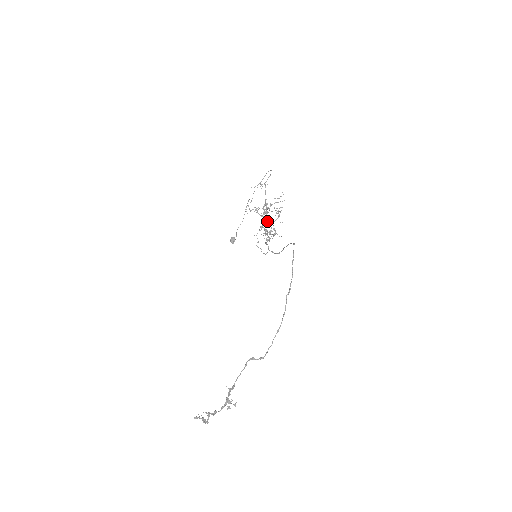
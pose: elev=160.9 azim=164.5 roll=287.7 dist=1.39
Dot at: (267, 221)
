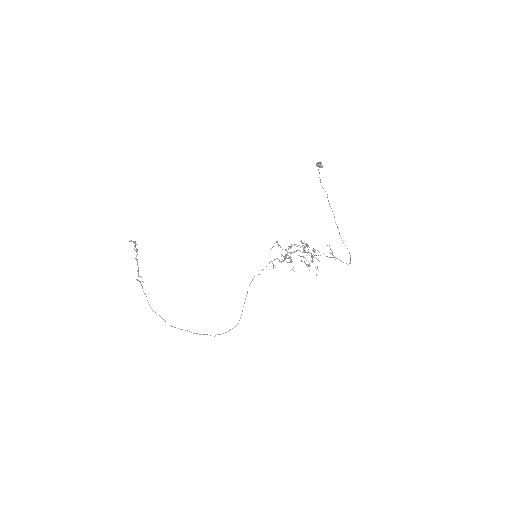
Dot at: occluded
